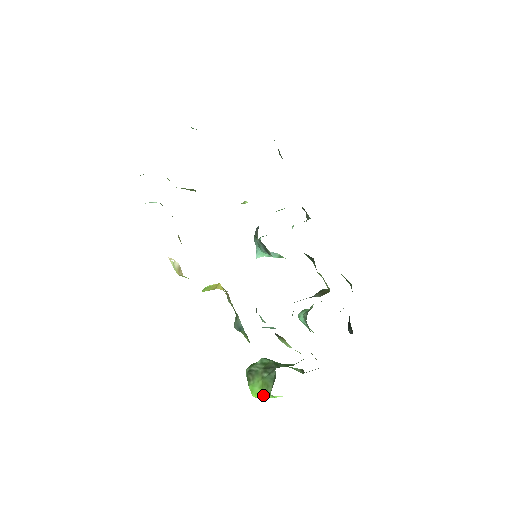
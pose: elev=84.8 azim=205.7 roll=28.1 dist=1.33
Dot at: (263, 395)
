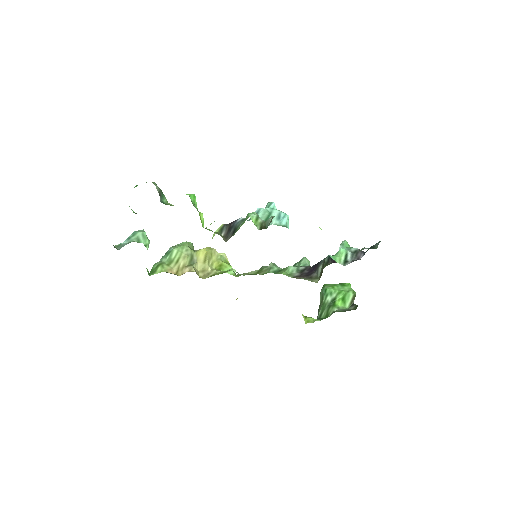
Dot at: occluded
